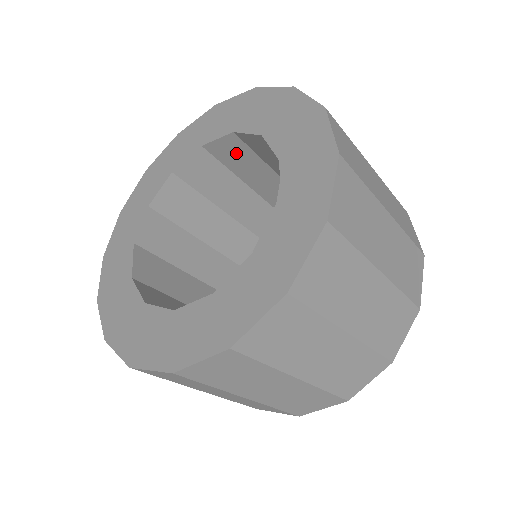
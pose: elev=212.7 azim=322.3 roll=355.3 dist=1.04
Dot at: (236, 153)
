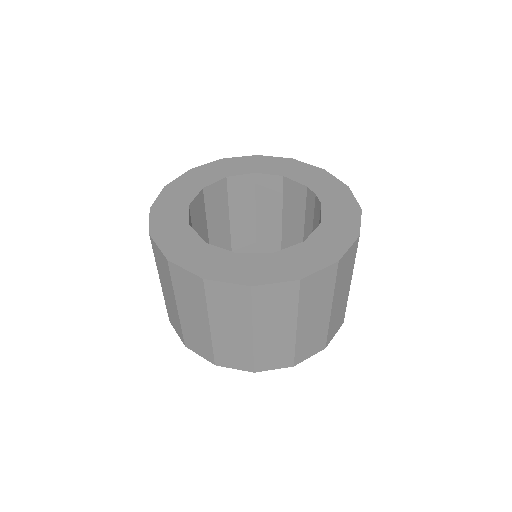
Dot at: (243, 189)
